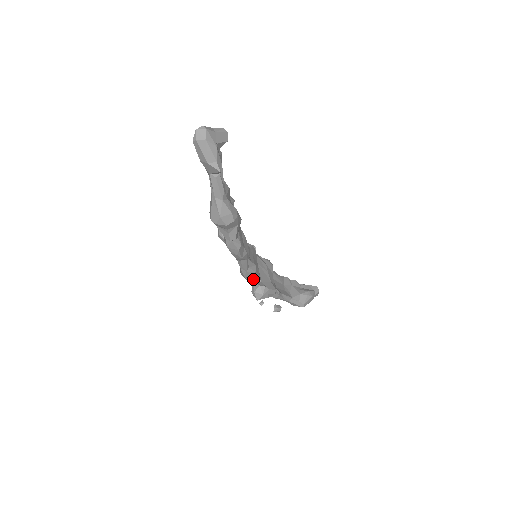
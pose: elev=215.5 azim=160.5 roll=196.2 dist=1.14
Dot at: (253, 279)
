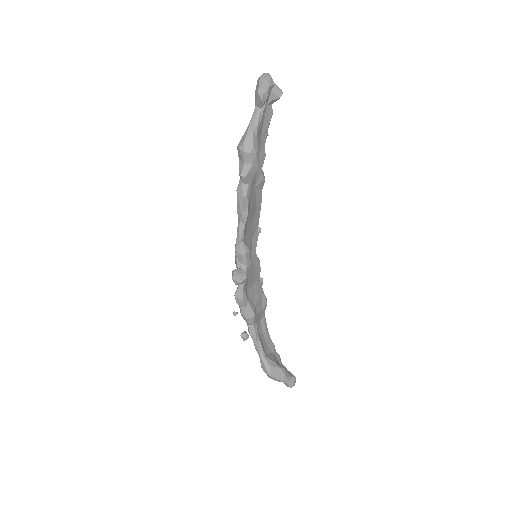
Dot at: (241, 264)
